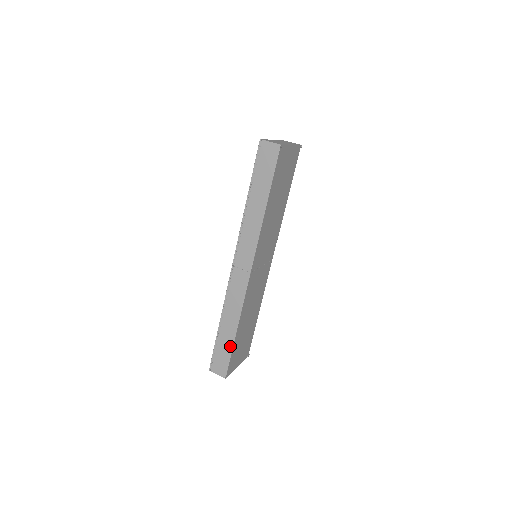
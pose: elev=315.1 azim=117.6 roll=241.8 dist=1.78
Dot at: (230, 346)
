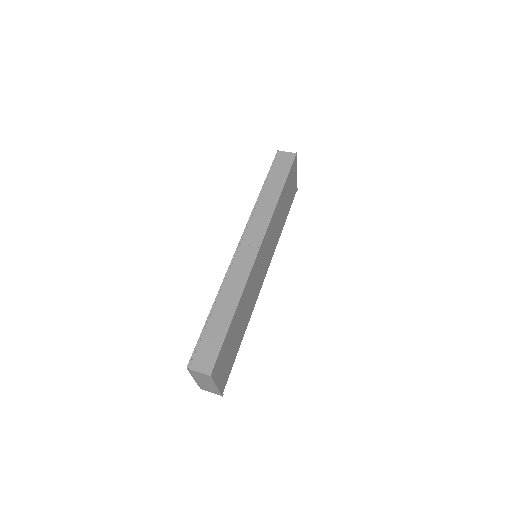
Dot at: (224, 329)
